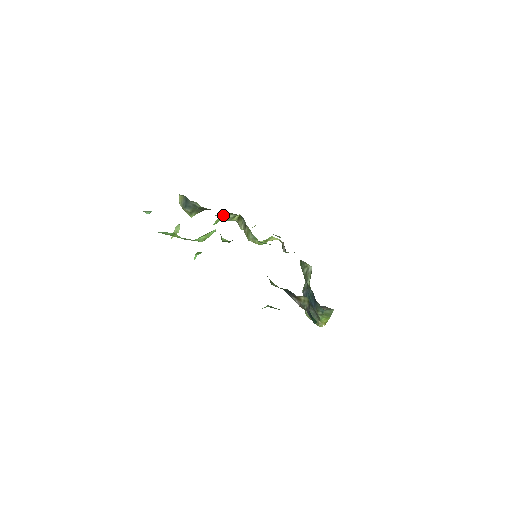
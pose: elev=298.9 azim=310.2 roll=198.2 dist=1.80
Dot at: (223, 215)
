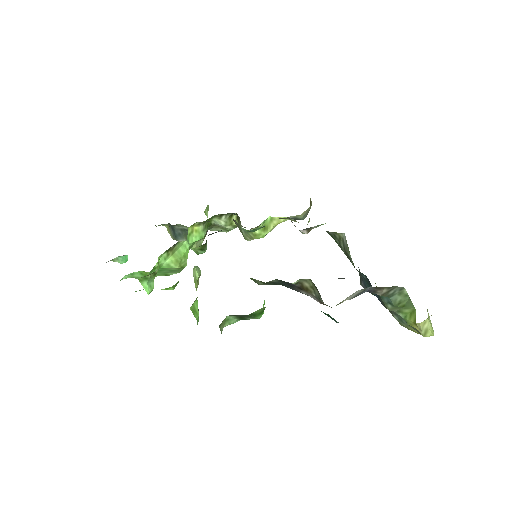
Dot at: (215, 224)
